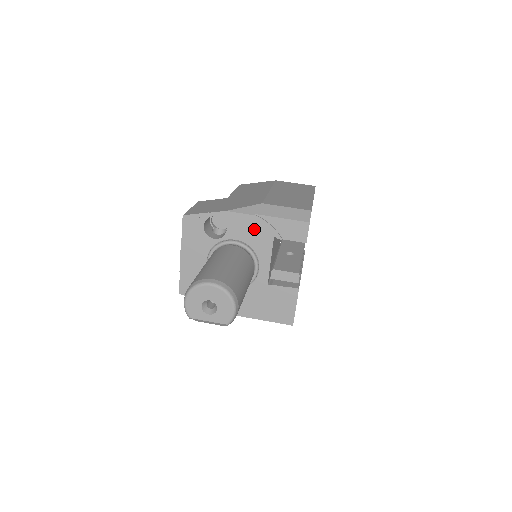
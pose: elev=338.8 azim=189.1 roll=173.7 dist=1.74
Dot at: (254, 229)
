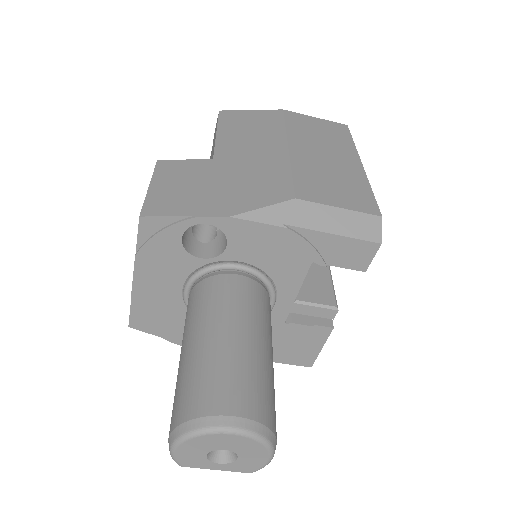
Dot at: (279, 248)
